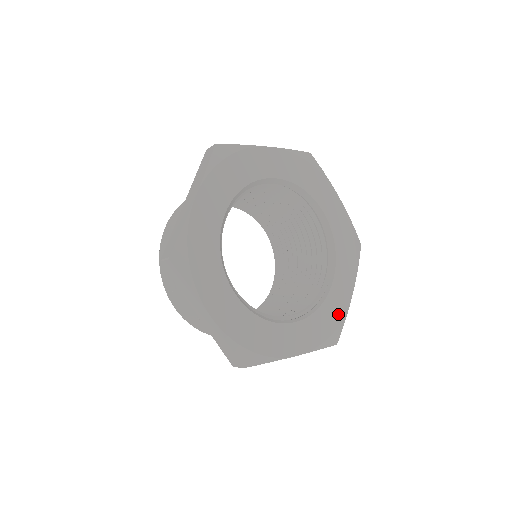
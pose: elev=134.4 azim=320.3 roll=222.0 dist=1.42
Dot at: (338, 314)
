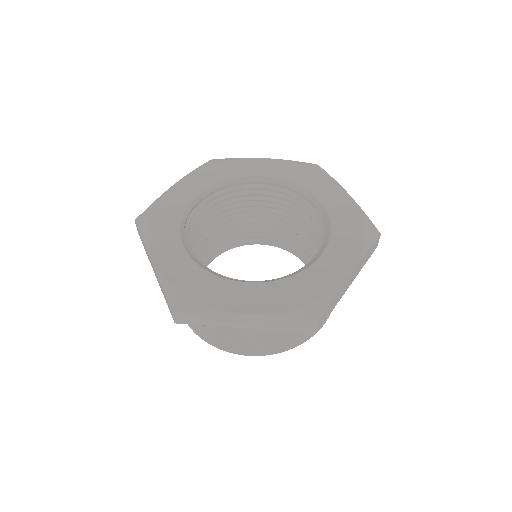
Dot at: (322, 287)
